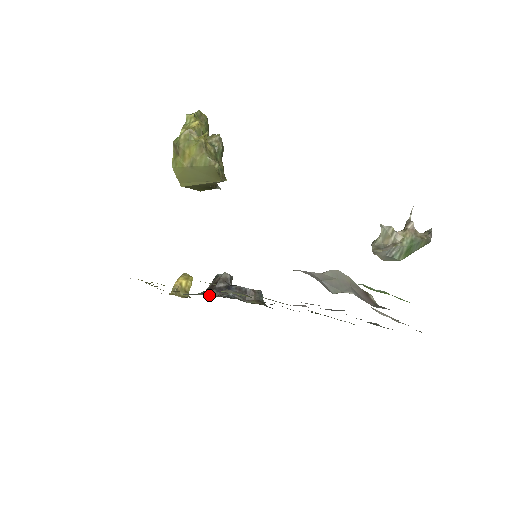
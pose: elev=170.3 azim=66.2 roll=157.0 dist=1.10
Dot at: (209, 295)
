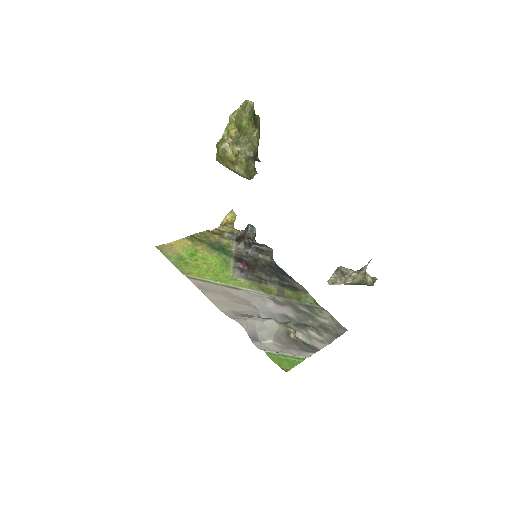
Dot at: (237, 247)
